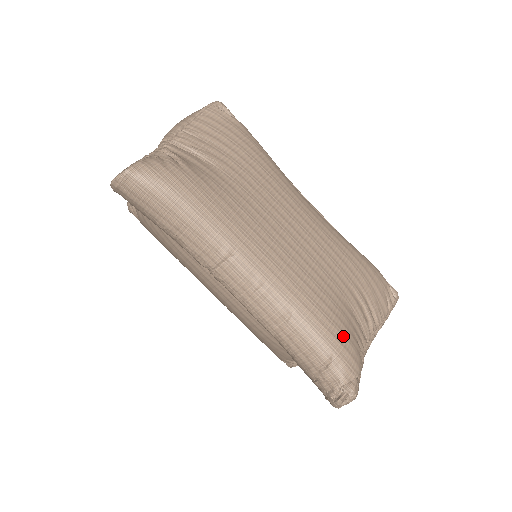
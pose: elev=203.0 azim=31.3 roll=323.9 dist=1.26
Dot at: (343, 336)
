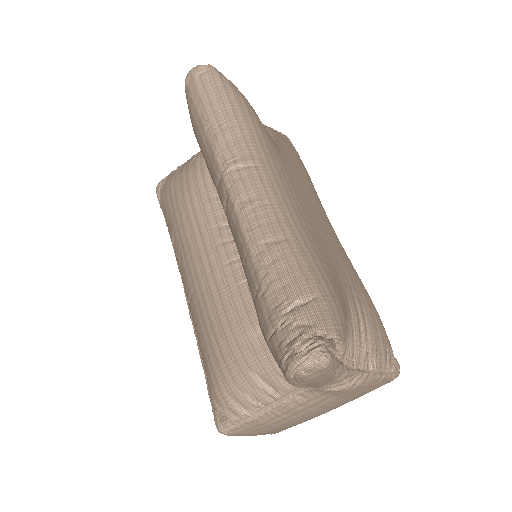
Dot at: (336, 295)
